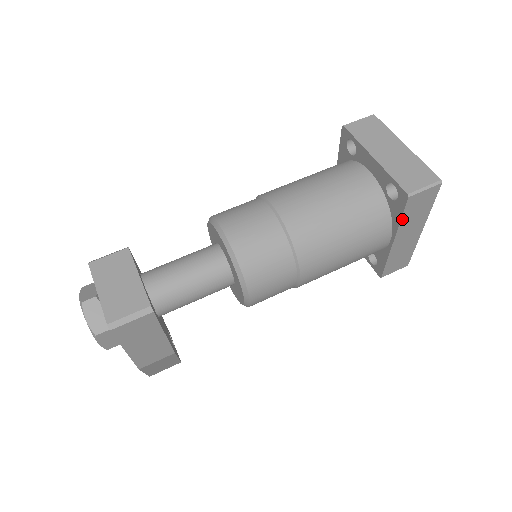
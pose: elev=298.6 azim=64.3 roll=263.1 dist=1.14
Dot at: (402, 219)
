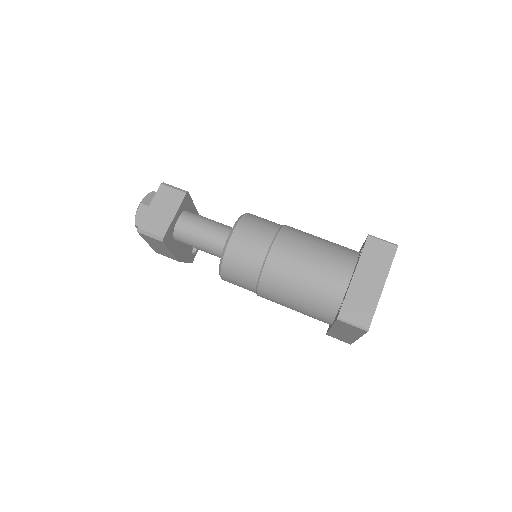
Dot at: (335, 324)
